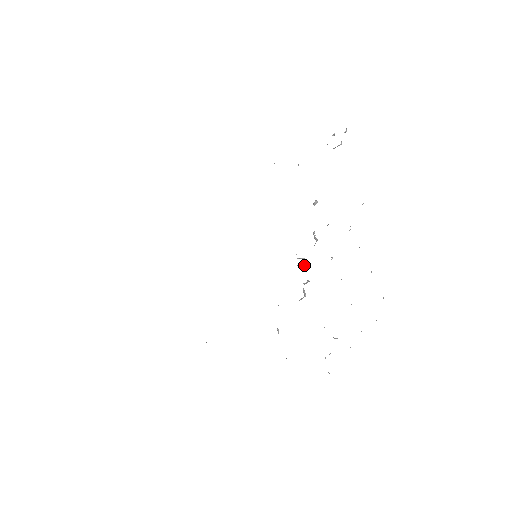
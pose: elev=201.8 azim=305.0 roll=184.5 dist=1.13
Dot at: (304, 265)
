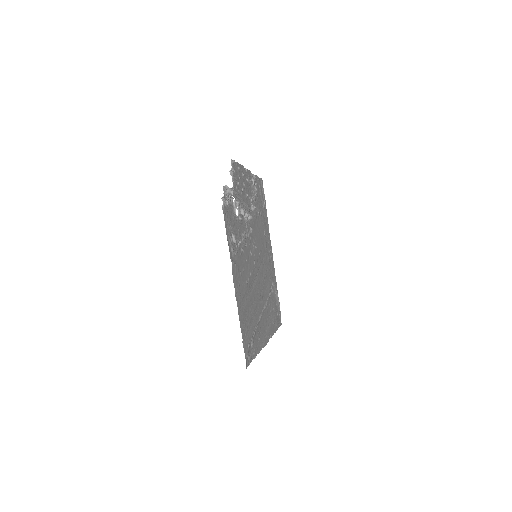
Dot at: (245, 213)
